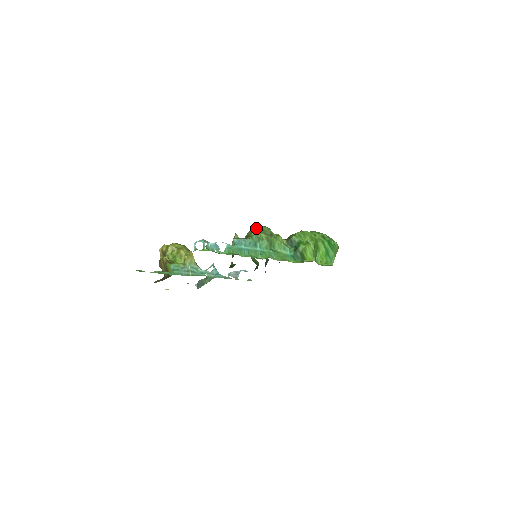
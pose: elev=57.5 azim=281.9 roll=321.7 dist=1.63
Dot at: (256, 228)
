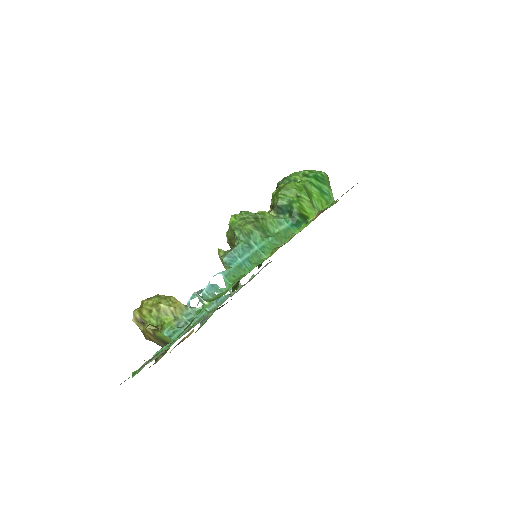
Dot at: (234, 223)
